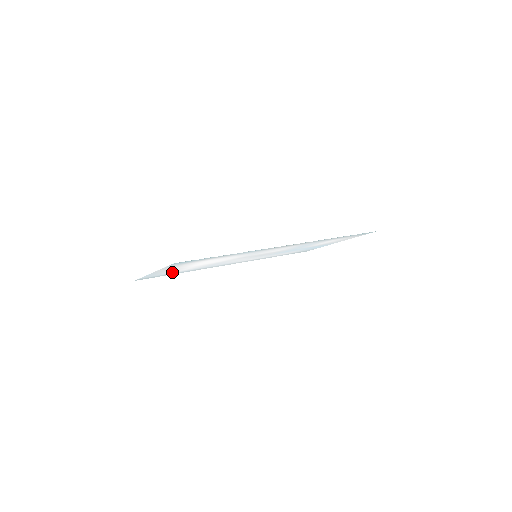
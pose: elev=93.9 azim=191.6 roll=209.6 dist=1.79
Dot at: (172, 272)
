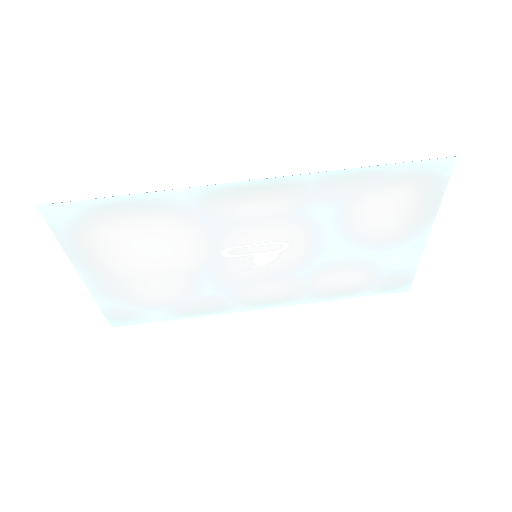
Dot at: (144, 300)
